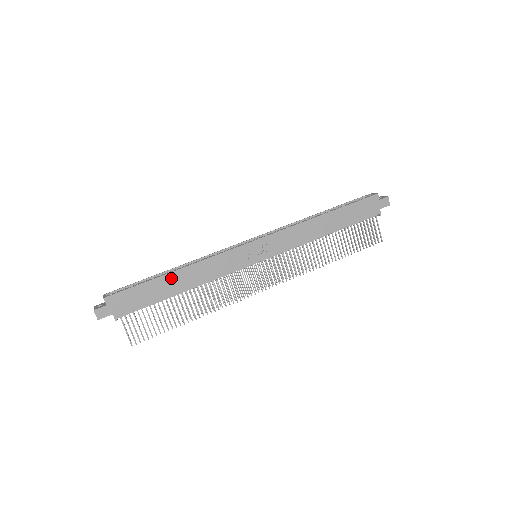
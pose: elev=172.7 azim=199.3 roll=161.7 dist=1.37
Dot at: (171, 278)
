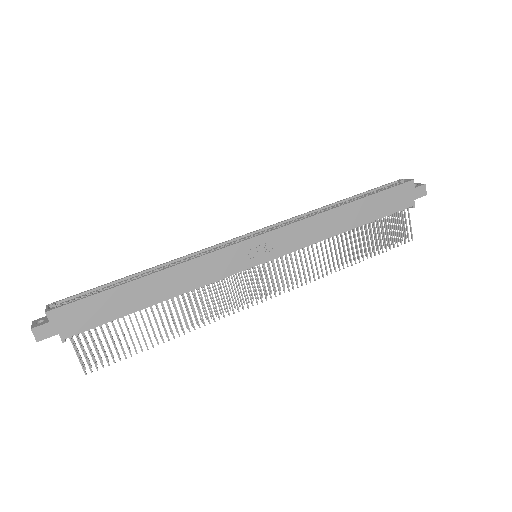
Dot at: (142, 285)
